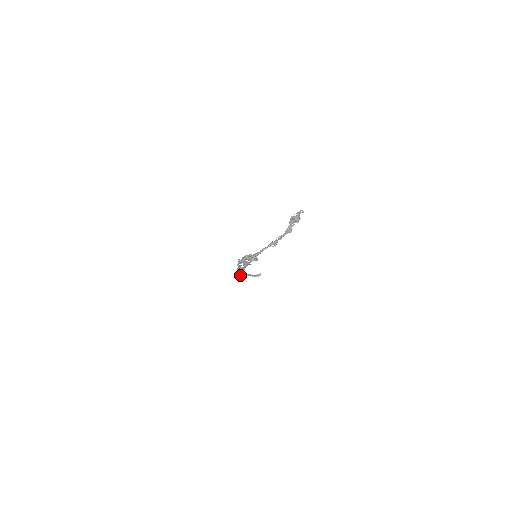
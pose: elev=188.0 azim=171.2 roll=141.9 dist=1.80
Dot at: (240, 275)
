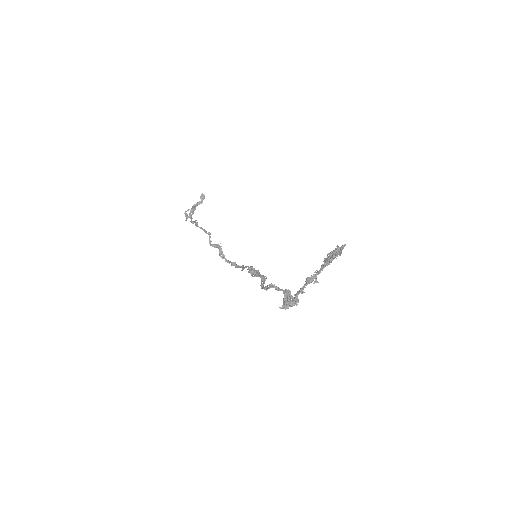
Dot at: occluded
